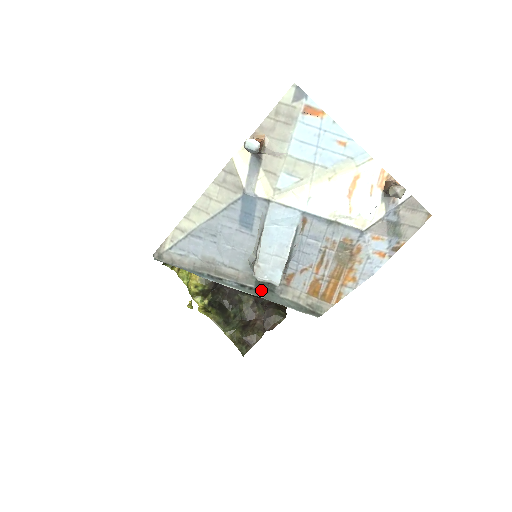
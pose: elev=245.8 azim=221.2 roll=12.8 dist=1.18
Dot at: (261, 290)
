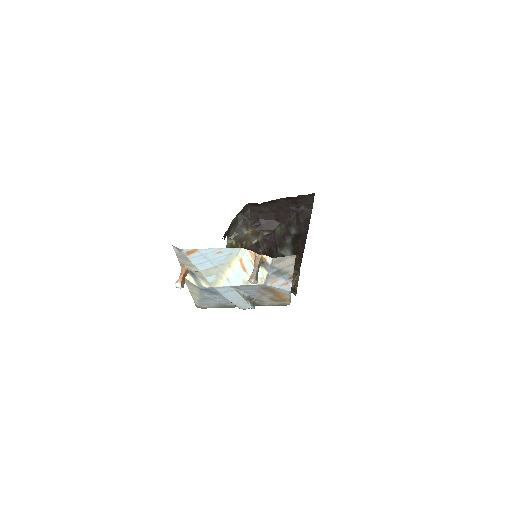
Dot at: occluded
